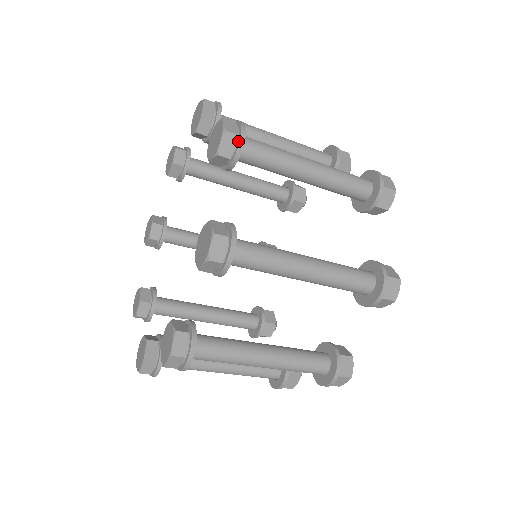
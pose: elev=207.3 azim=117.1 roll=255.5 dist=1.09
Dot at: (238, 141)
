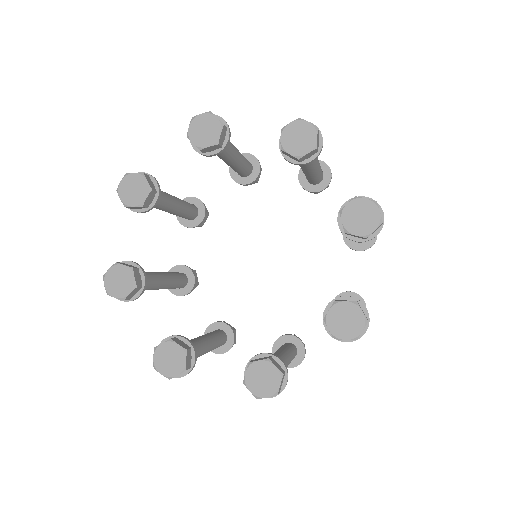
Dot at: (319, 136)
